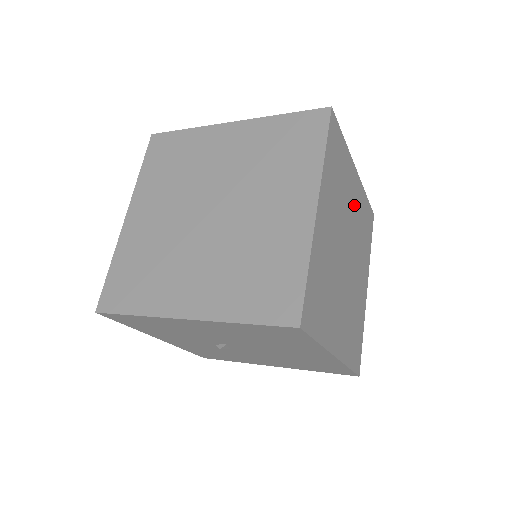
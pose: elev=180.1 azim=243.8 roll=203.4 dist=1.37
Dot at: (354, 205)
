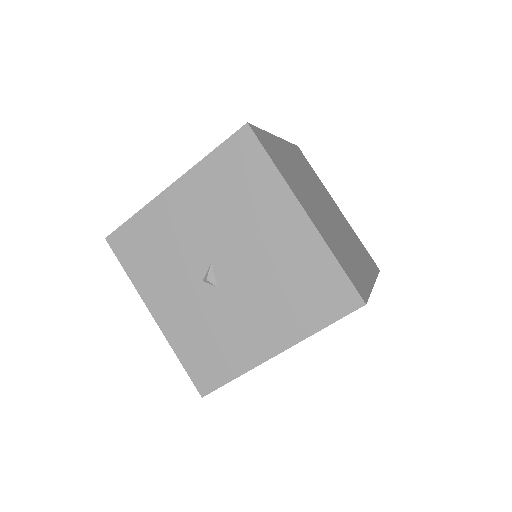
Dot at: (336, 212)
